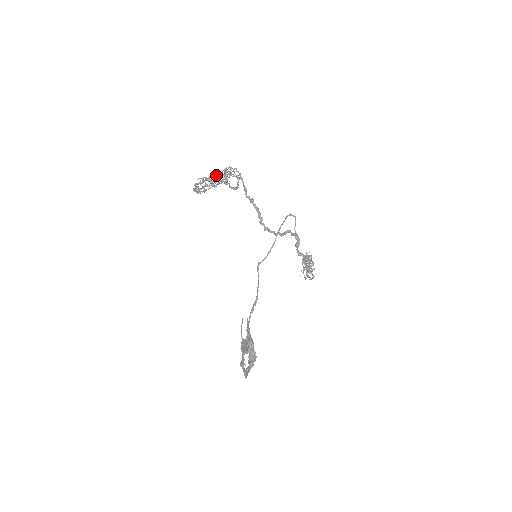
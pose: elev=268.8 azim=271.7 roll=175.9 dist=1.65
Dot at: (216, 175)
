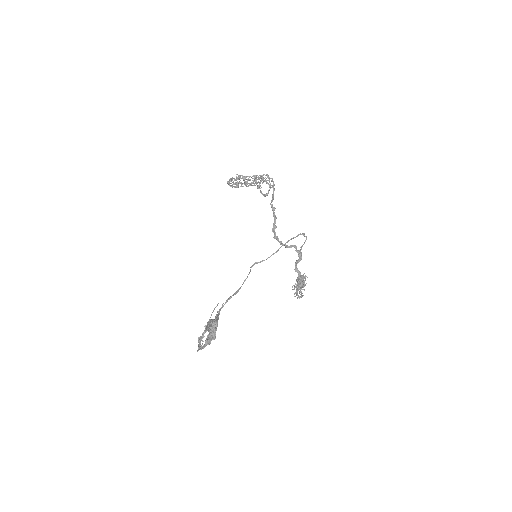
Dot at: occluded
